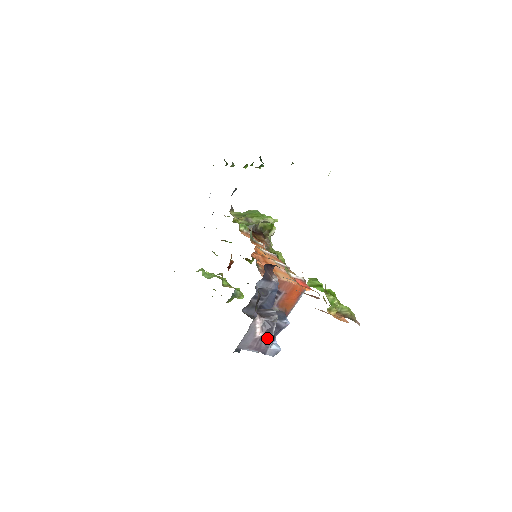
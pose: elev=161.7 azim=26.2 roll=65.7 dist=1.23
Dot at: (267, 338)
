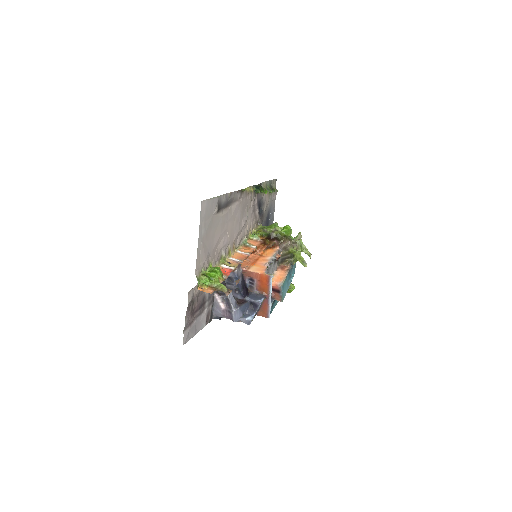
Dot at: (230, 310)
